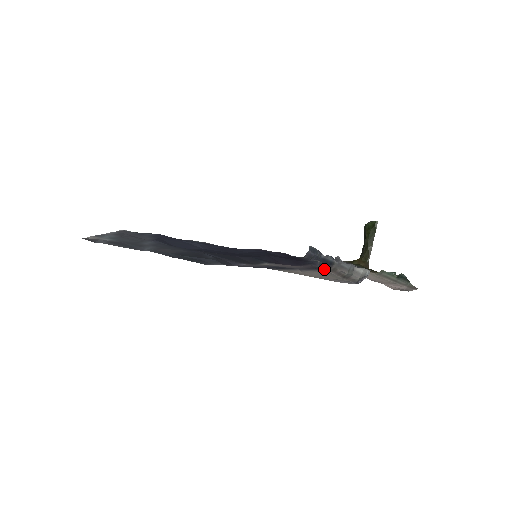
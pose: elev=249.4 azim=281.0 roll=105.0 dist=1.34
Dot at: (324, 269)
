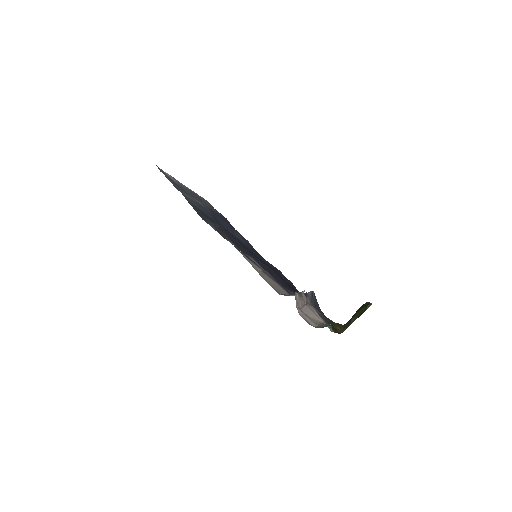
Dot at: occluded
